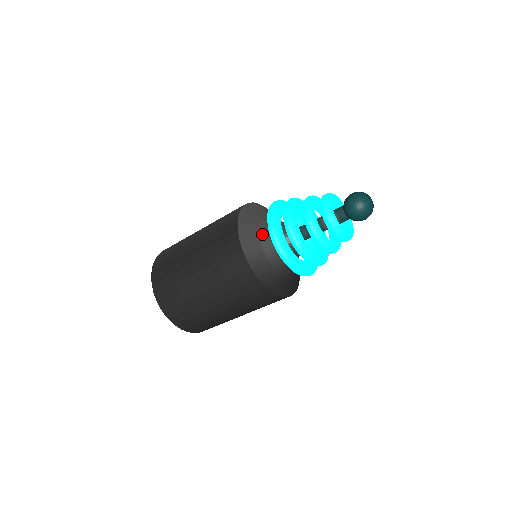
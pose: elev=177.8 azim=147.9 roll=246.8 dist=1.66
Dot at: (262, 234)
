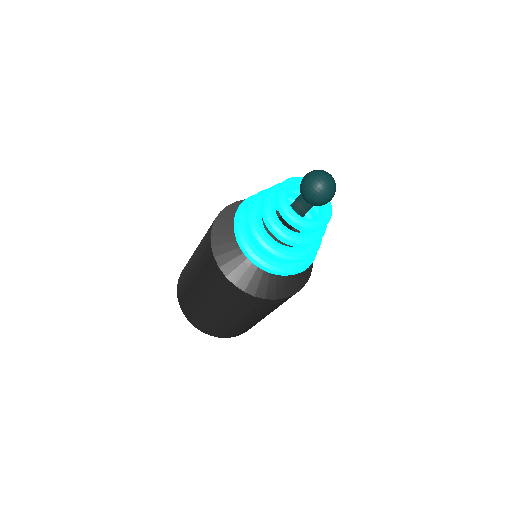
Dot at: occluded
